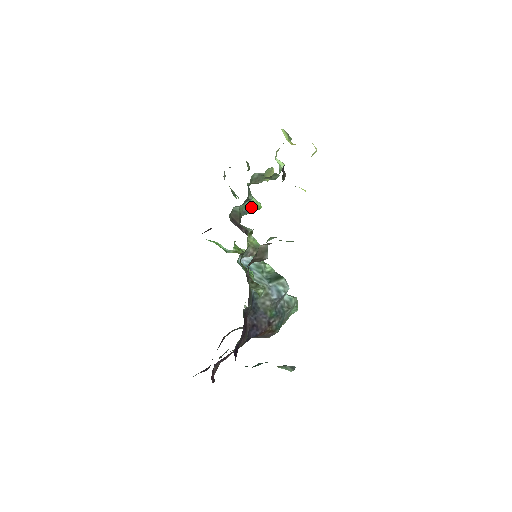
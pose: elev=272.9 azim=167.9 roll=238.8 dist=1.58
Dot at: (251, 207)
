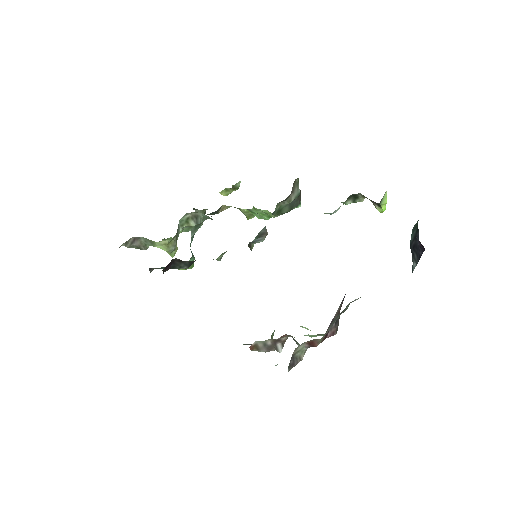
Dot at: occluded
